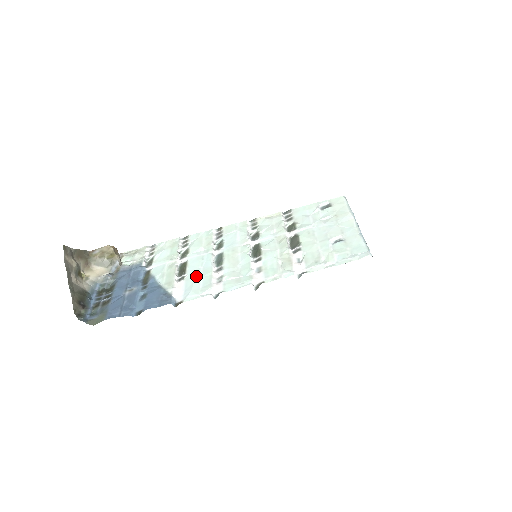
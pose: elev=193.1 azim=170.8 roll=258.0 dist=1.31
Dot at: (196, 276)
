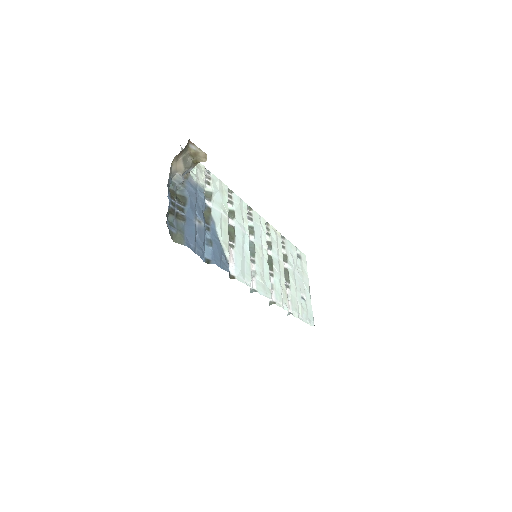
Dot at: (242, 255)
